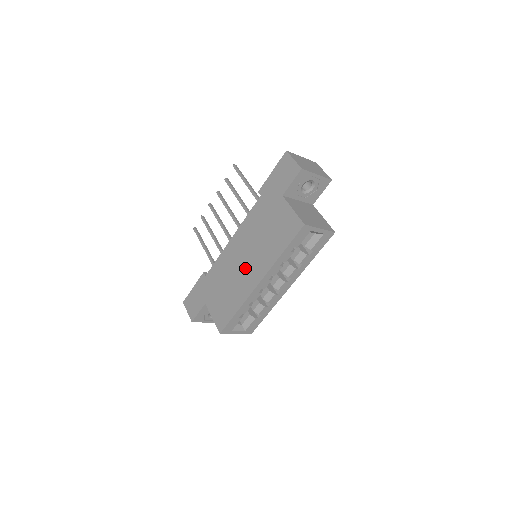
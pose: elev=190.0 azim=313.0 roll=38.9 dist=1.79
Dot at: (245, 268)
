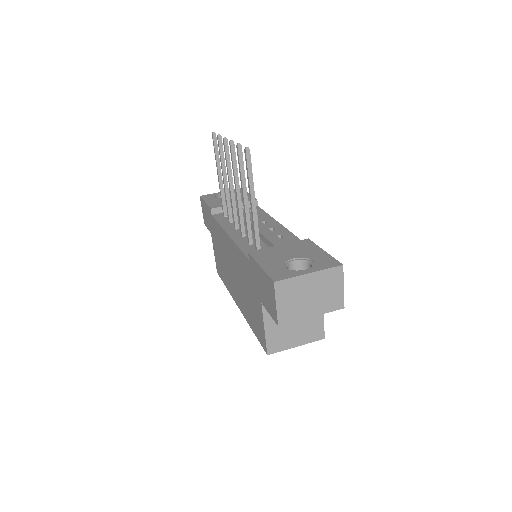
Dot at: (232, 278)
